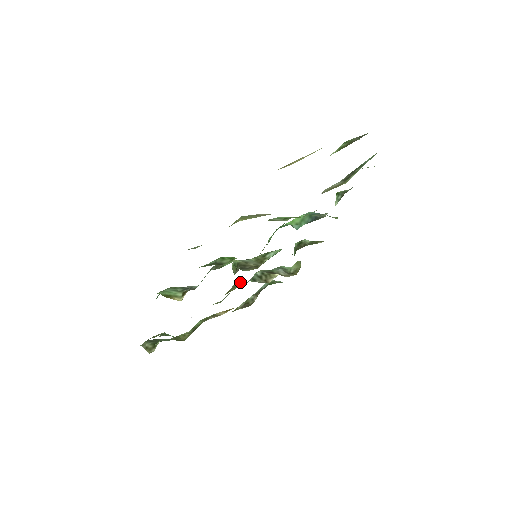
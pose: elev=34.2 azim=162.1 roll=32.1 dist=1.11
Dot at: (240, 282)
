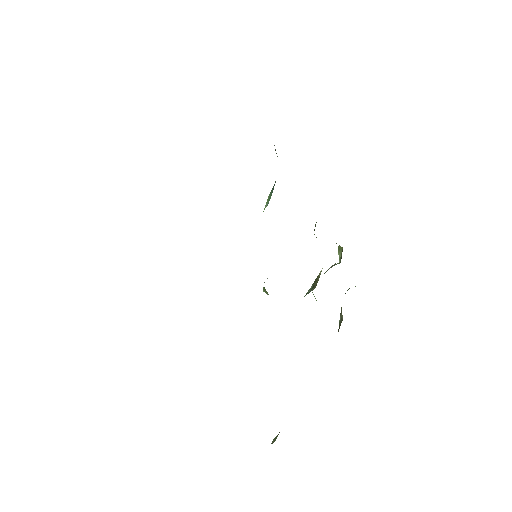
Dot at: occluded
